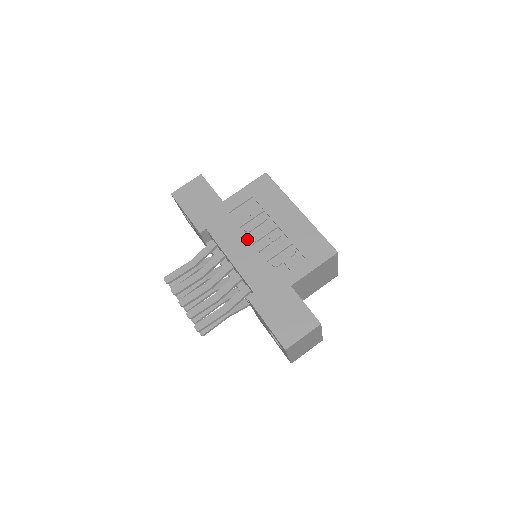
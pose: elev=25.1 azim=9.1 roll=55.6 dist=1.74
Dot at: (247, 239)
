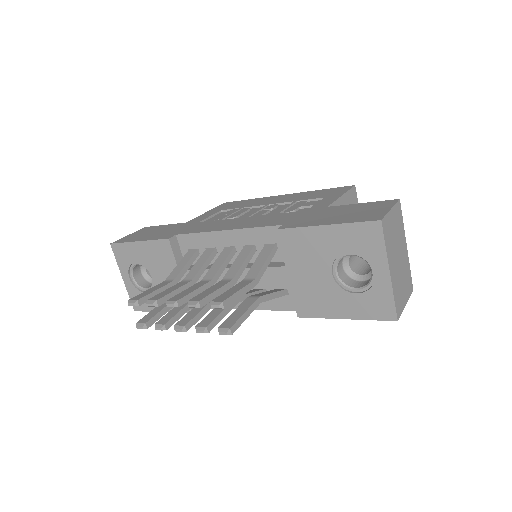
Dot at: (238, 218)
